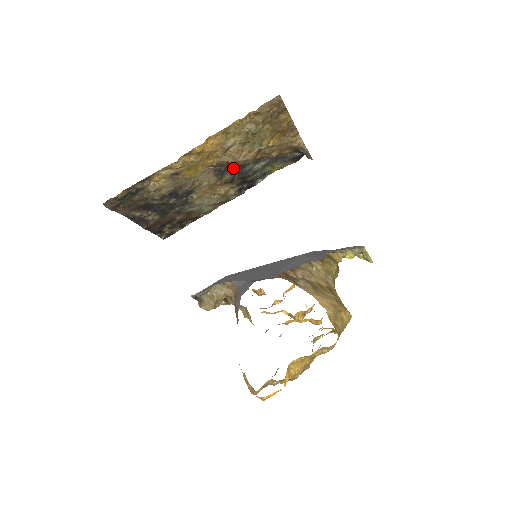
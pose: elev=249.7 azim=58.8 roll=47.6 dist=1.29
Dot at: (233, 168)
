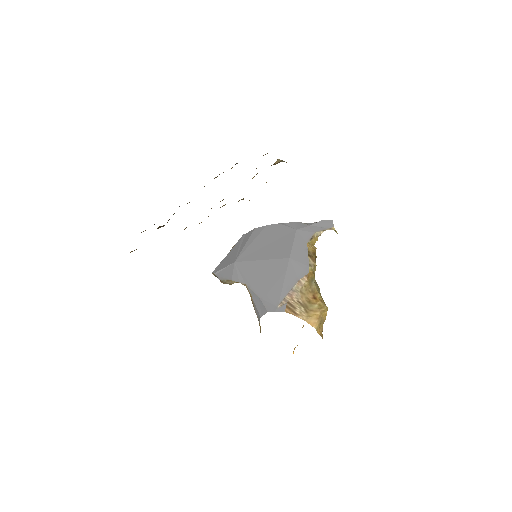
Dot at: occluded
